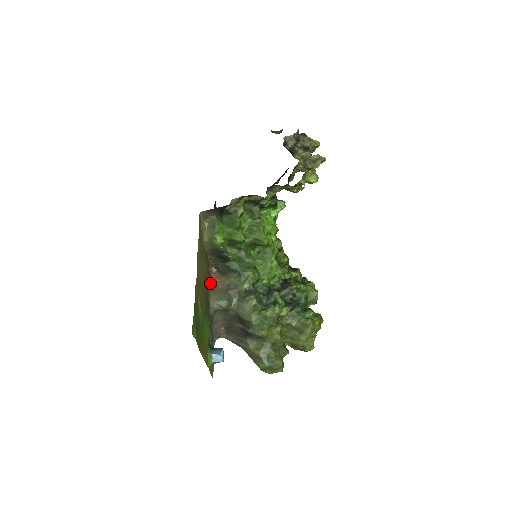
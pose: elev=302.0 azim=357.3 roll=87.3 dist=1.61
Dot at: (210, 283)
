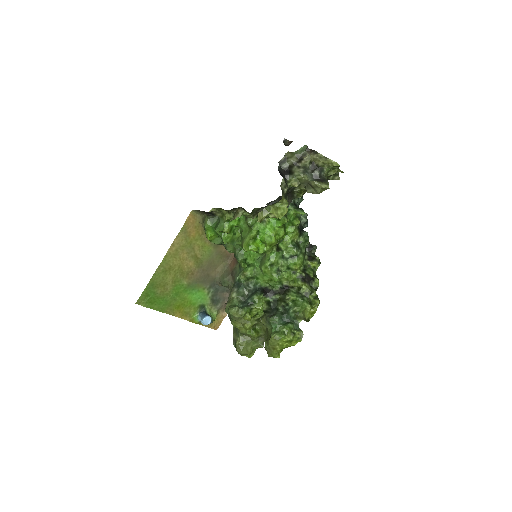
Dot at: (227, 260)
